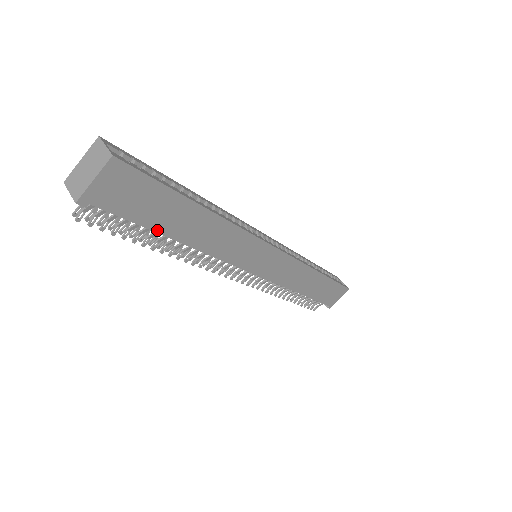
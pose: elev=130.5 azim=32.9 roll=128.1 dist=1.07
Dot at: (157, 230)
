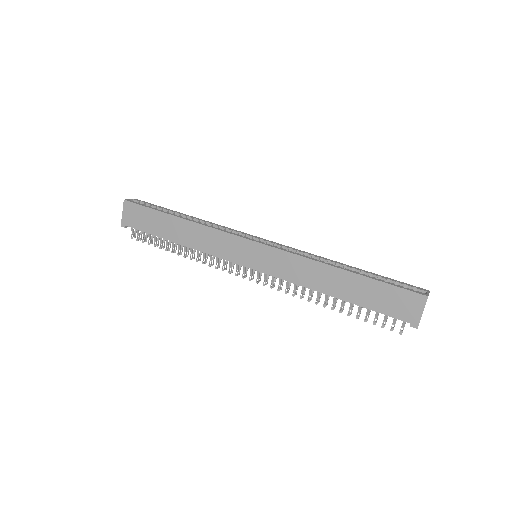
Dot at: (160, 236)
